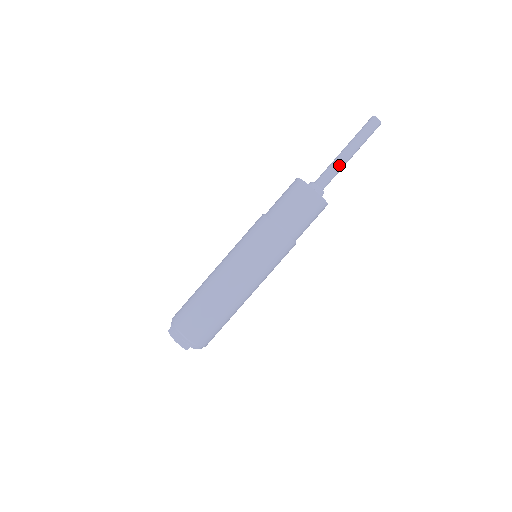
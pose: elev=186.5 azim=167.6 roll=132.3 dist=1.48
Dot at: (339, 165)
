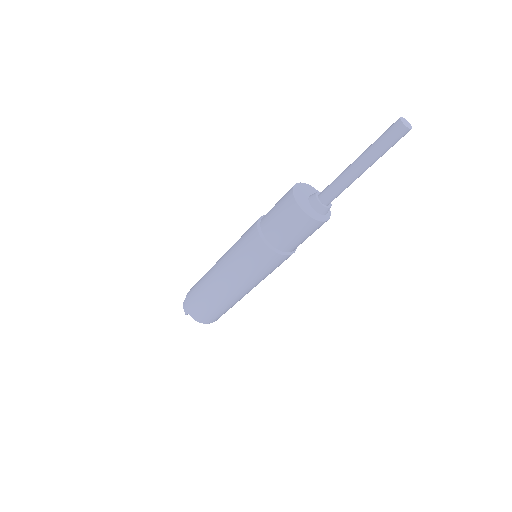
Dot at: (344, 176)
